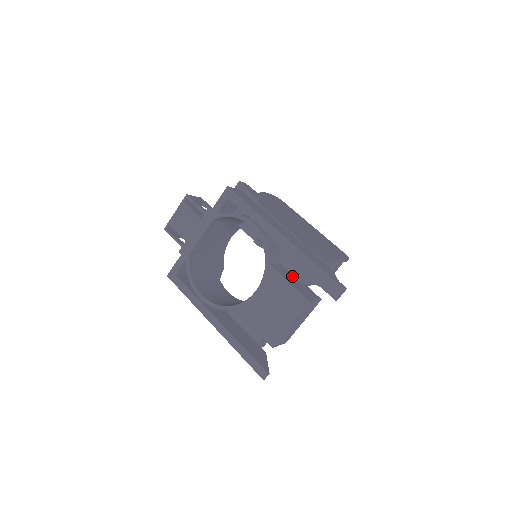
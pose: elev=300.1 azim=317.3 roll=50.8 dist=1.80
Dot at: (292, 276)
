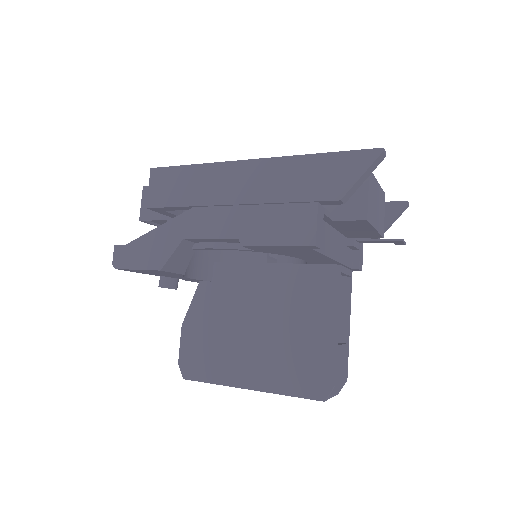
Dot at: occluded
